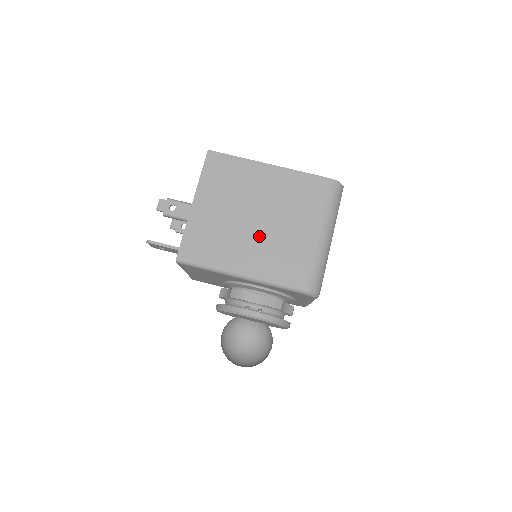
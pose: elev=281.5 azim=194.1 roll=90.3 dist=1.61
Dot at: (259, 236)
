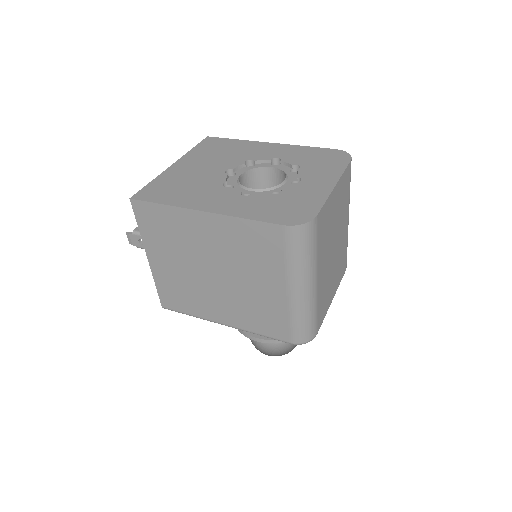
Dot at: (225, 292)
